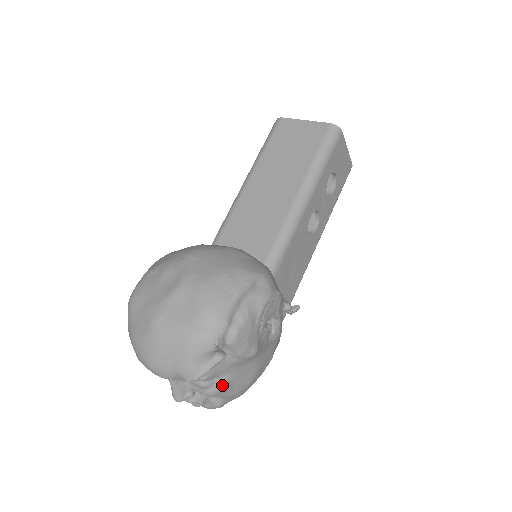
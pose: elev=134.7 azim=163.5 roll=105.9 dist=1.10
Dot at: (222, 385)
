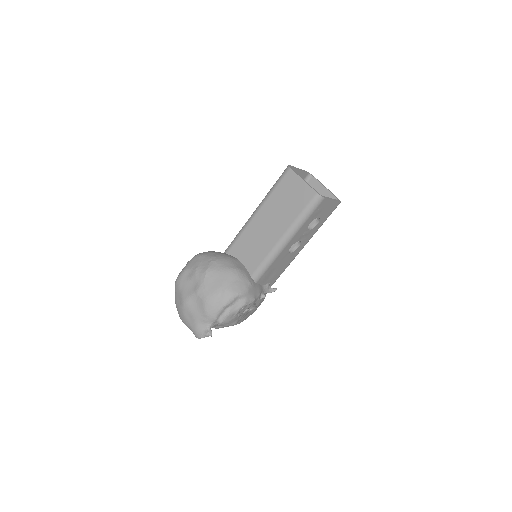
Dot at: occluded
